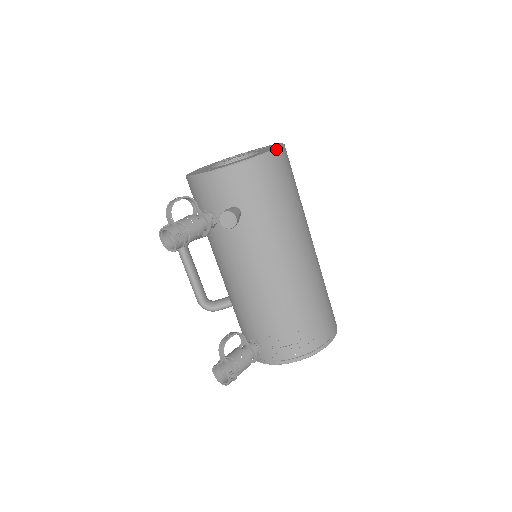
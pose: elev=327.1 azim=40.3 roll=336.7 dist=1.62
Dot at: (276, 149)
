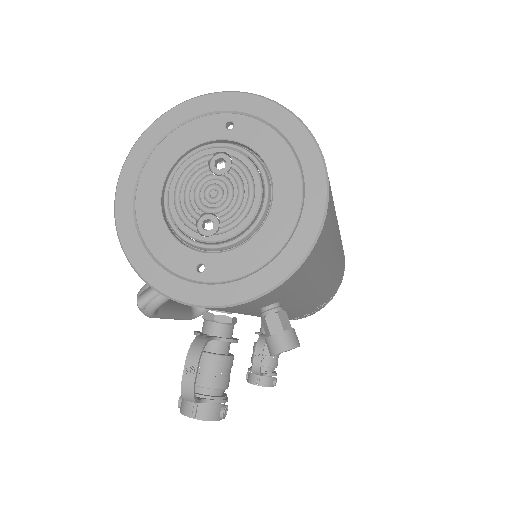
Dot at: (328, 195)
